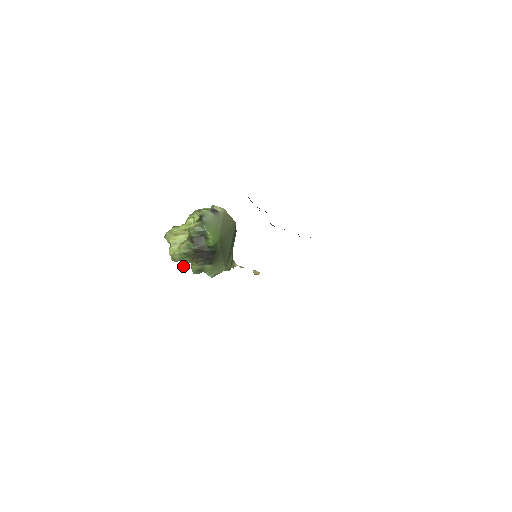
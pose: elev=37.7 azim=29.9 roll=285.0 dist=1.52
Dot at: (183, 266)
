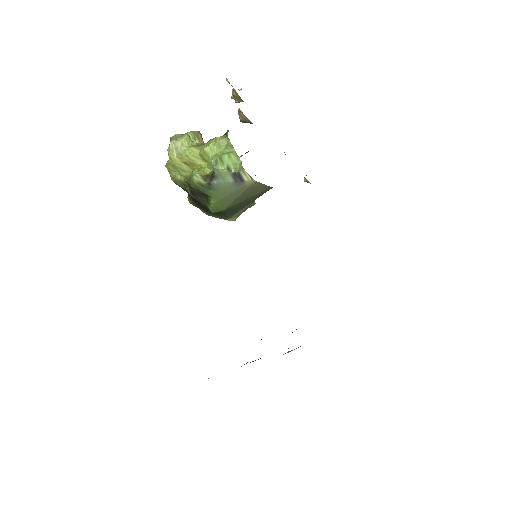
Dot at: occluded
